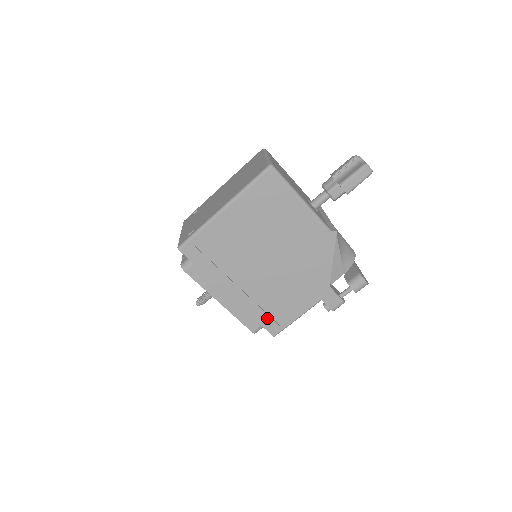
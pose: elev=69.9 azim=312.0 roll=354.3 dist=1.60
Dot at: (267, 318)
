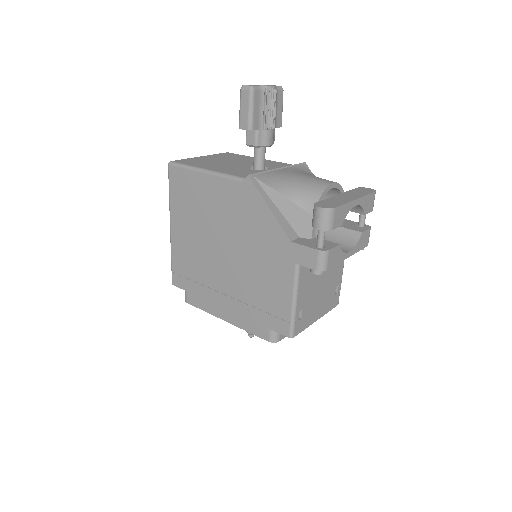
Dot at: (268, 317)
